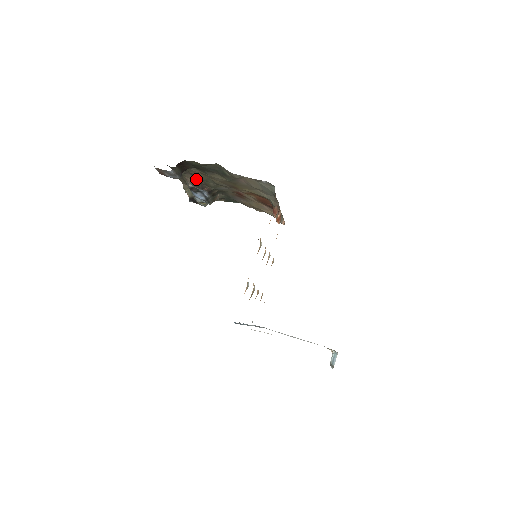
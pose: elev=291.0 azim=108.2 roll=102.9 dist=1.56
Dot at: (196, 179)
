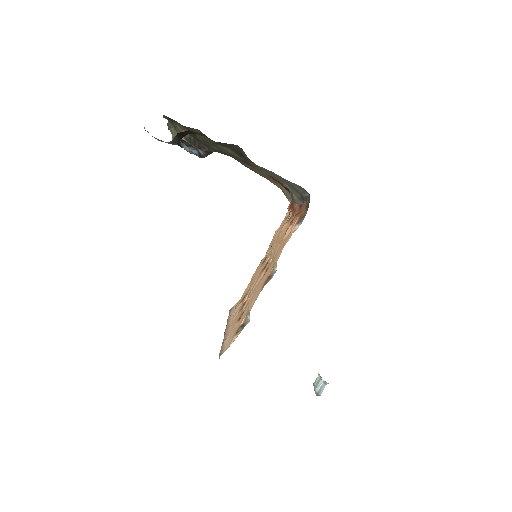
Dot at: (194, 135)
